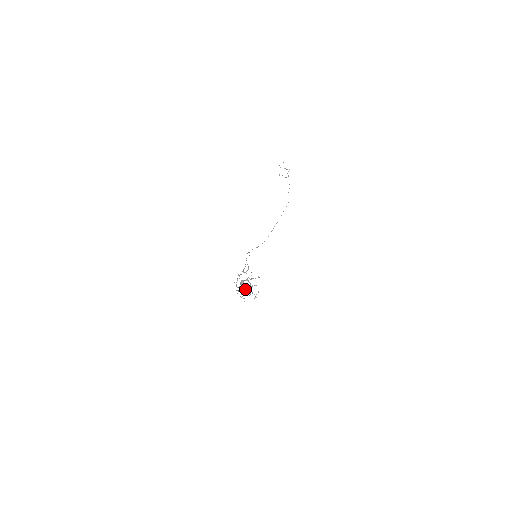
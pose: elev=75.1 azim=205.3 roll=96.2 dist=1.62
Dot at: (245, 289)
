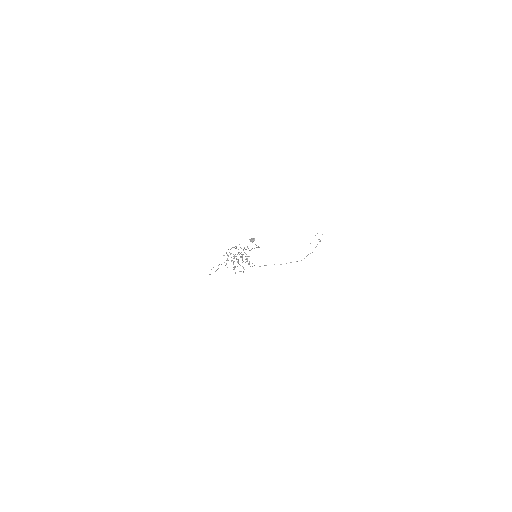
Dot at: occluded
